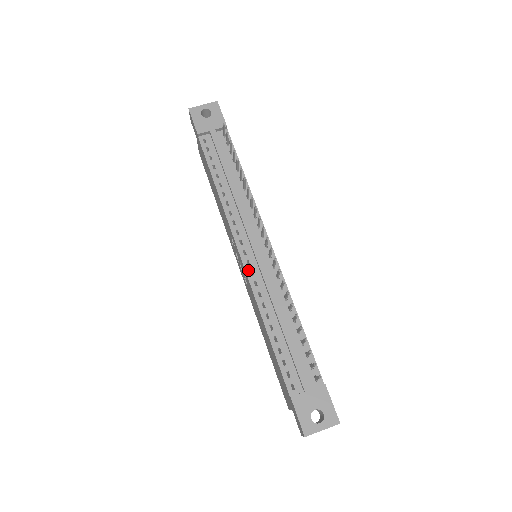
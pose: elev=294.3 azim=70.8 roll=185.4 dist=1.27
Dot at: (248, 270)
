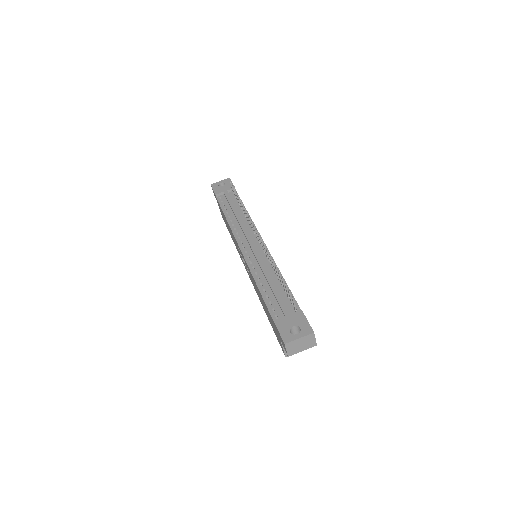
Dot at: (246, 256)
